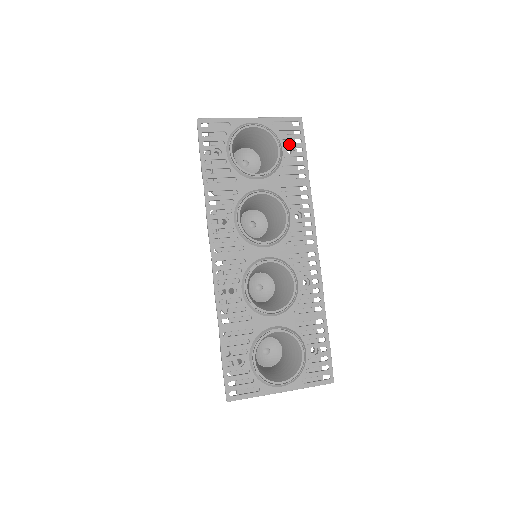
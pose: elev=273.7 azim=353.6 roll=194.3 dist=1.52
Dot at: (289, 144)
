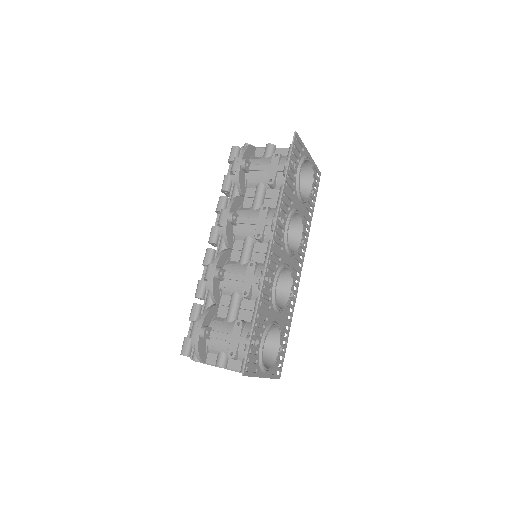
Dot at: occluded
